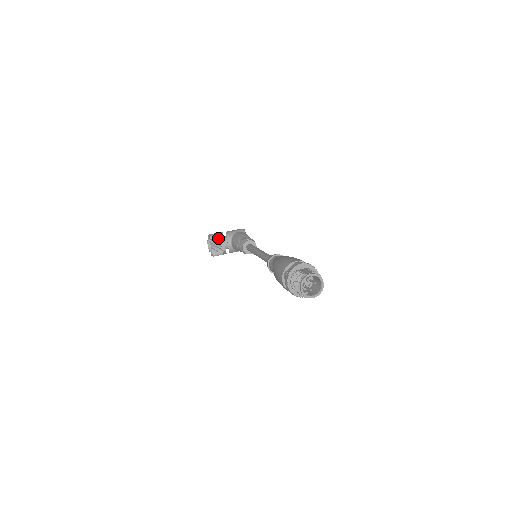
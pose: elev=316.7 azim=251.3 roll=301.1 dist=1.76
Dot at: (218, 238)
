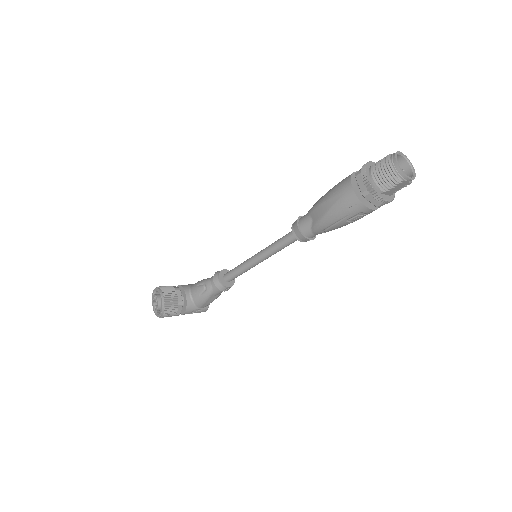
Dot at: (172, 287)
